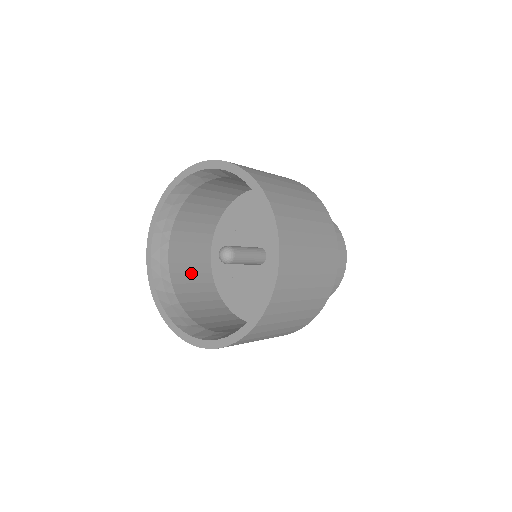
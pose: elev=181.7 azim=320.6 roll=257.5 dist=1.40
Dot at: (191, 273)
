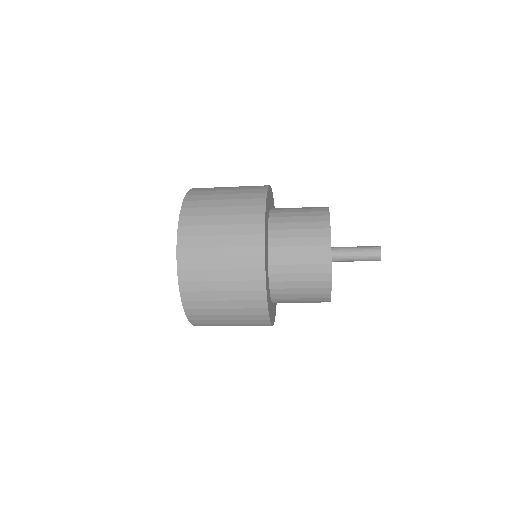
Dot at: occluded
